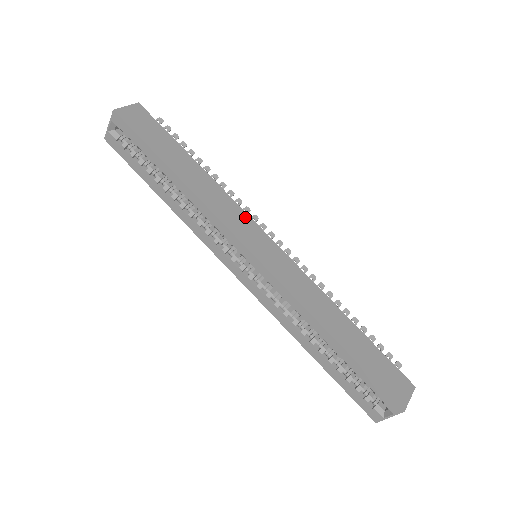
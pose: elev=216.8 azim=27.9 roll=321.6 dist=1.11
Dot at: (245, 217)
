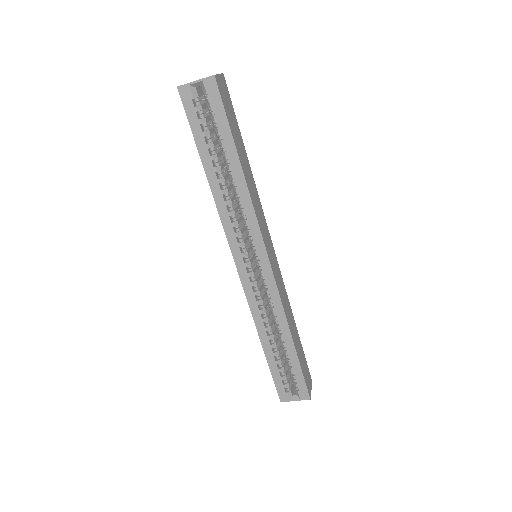
Dot at: (265, 223)
